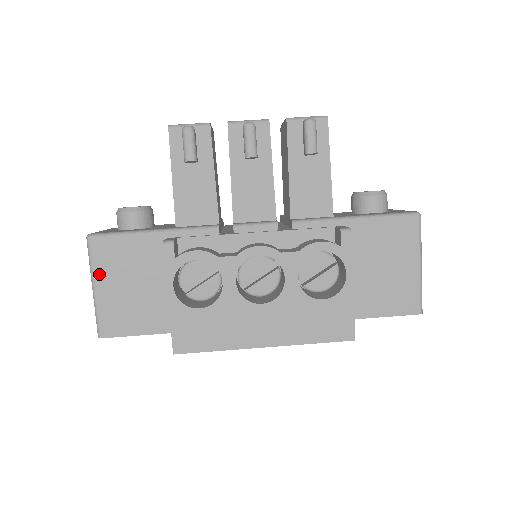
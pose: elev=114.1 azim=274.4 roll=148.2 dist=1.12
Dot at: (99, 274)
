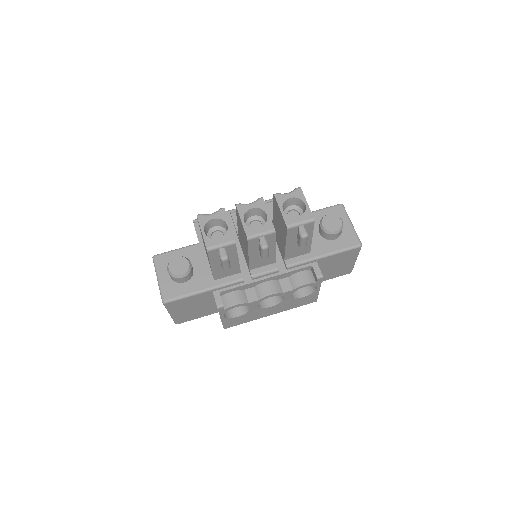
Dot at: (173, 311)
